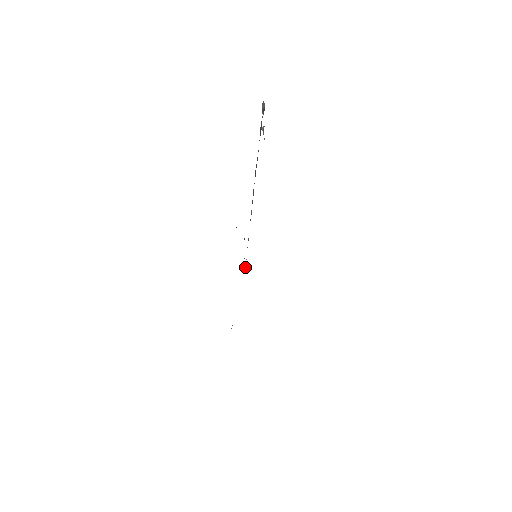
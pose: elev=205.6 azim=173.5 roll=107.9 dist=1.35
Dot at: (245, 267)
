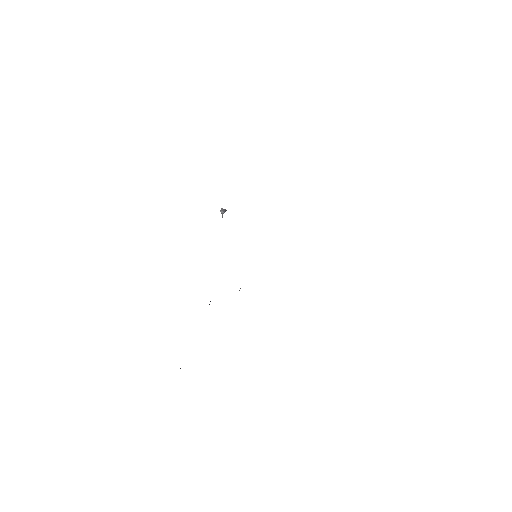
Dot at: occluded
